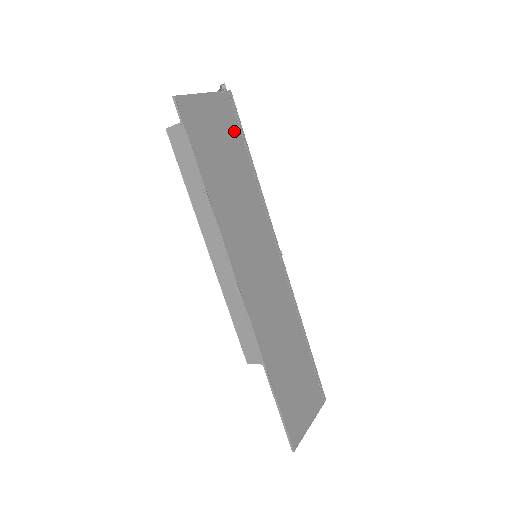
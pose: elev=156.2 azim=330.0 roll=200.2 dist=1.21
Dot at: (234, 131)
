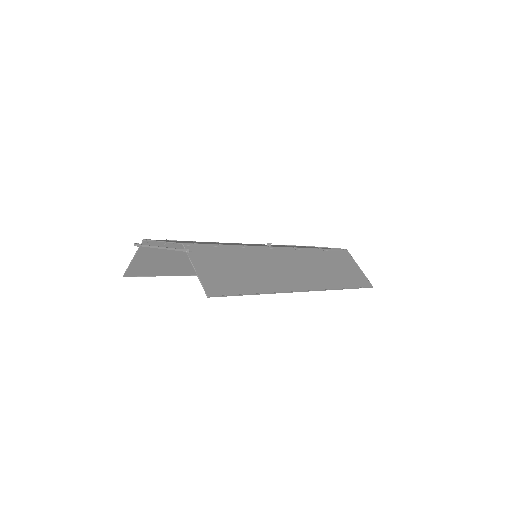
Dot at: (211, 253)
